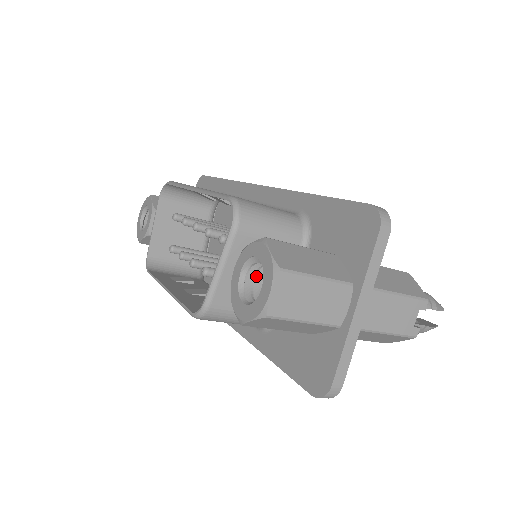
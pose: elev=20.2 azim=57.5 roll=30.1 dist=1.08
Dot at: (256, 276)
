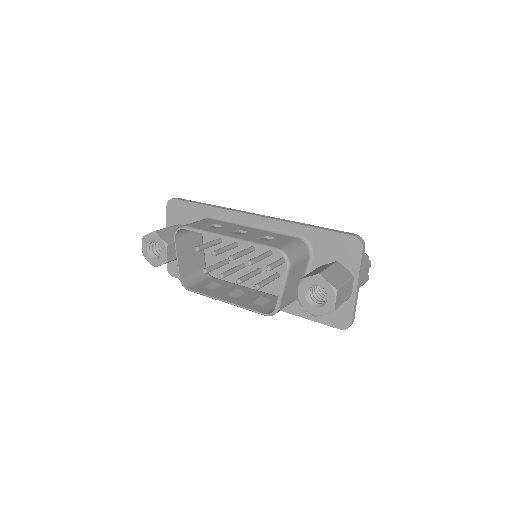
Dot at: (309, 289)
